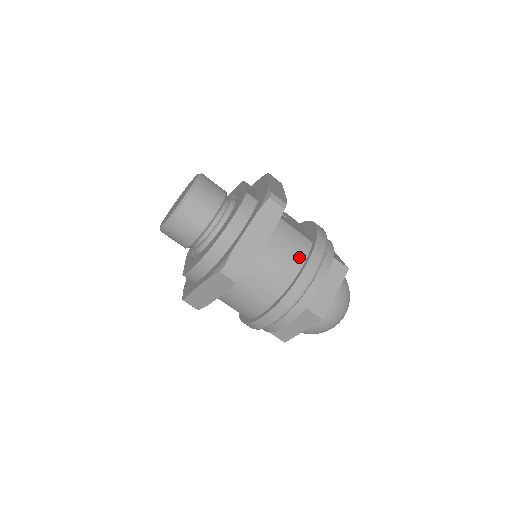
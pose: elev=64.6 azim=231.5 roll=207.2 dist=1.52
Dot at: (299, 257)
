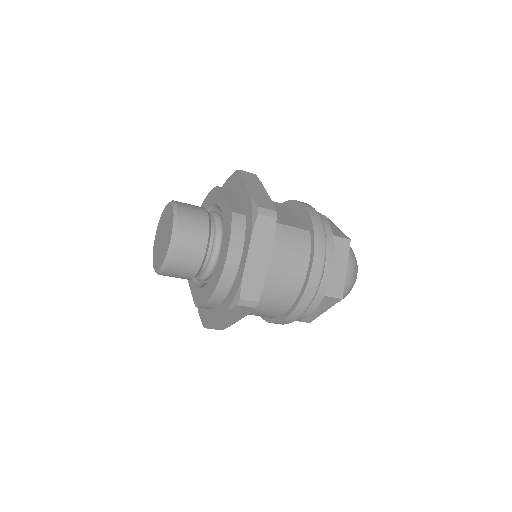
Dot at: (303, 254)
